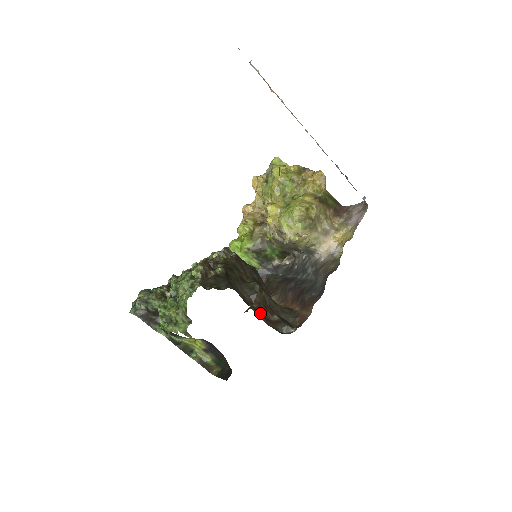
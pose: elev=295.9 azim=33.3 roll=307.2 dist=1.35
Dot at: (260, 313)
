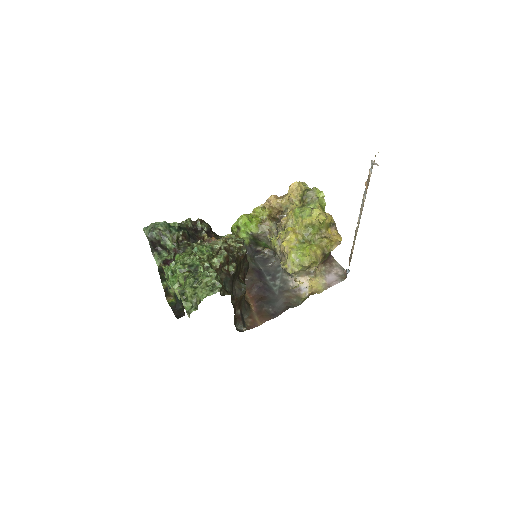
Dot at: (234, 309)
